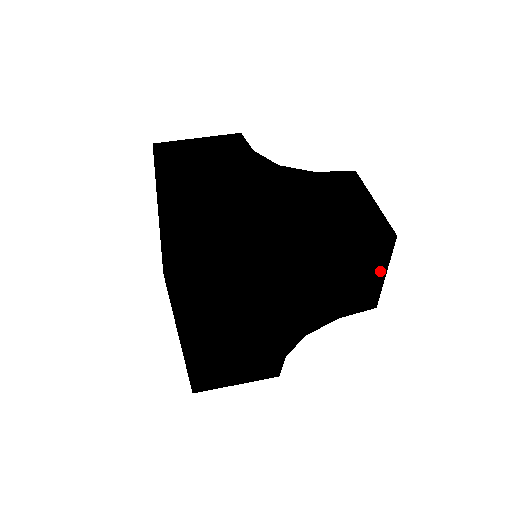
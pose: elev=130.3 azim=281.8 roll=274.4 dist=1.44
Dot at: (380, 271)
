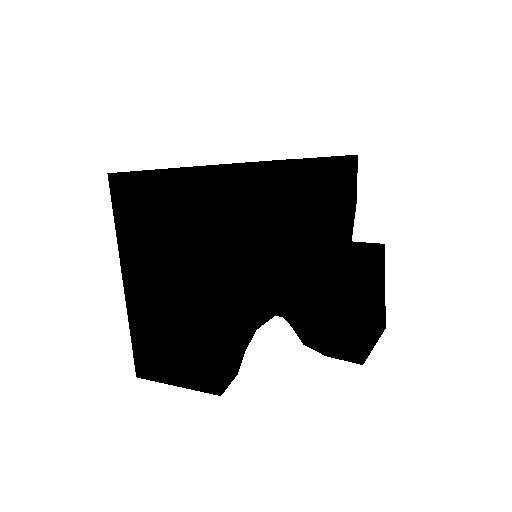
Dot at: (311, 221)
